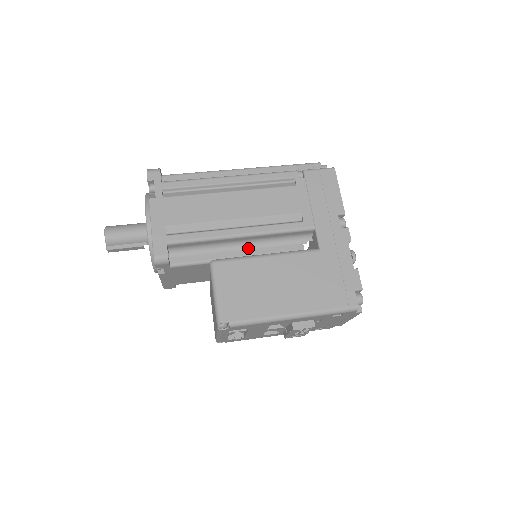
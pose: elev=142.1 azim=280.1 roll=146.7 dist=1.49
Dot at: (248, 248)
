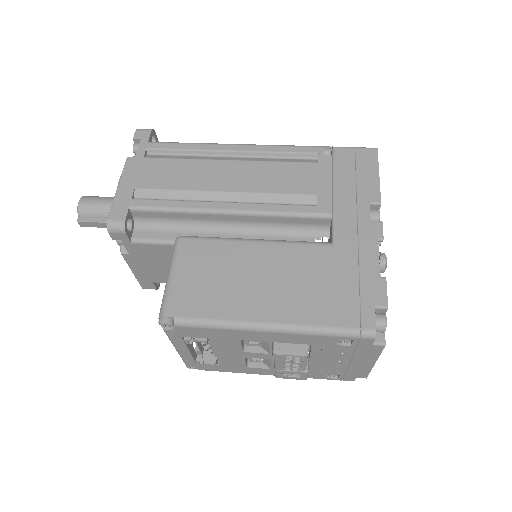
Dot at: (237, 234)
